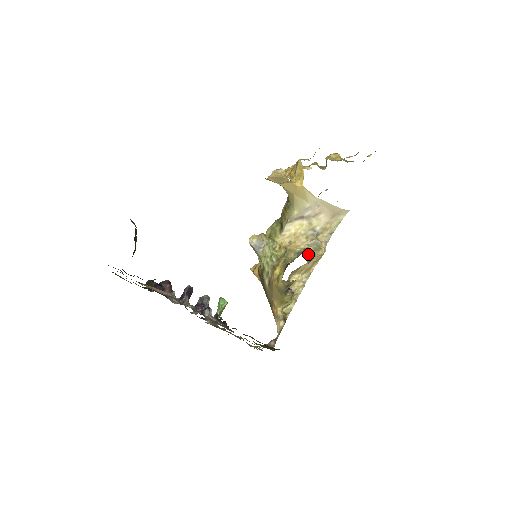
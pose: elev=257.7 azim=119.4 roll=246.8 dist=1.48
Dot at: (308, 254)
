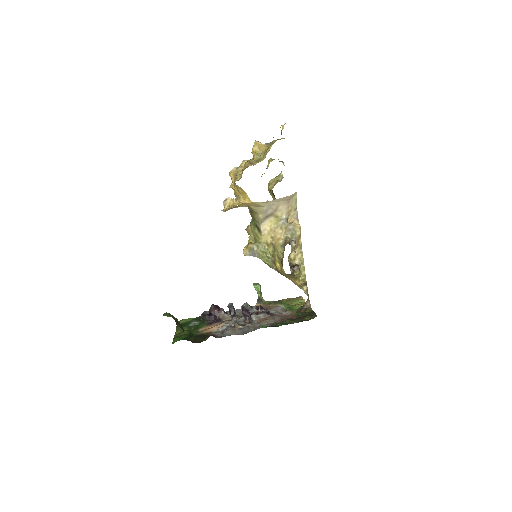
Dot at: occluded
